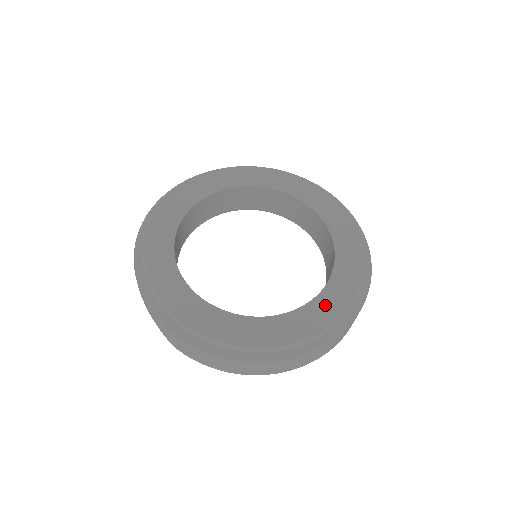
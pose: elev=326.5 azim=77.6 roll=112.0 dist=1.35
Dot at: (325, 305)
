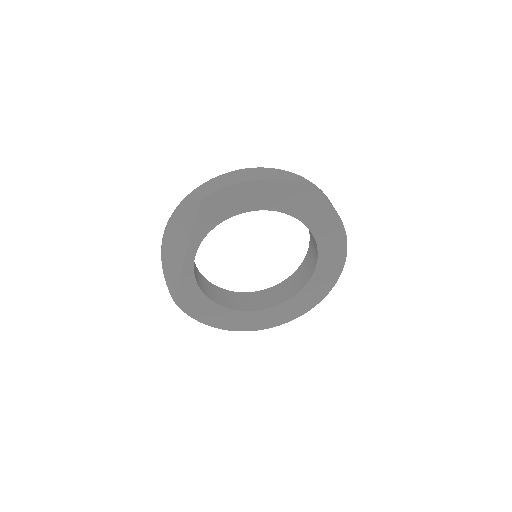
Dot at: occluded
